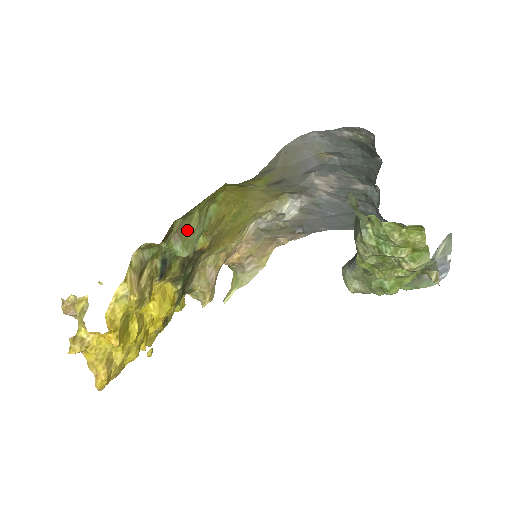
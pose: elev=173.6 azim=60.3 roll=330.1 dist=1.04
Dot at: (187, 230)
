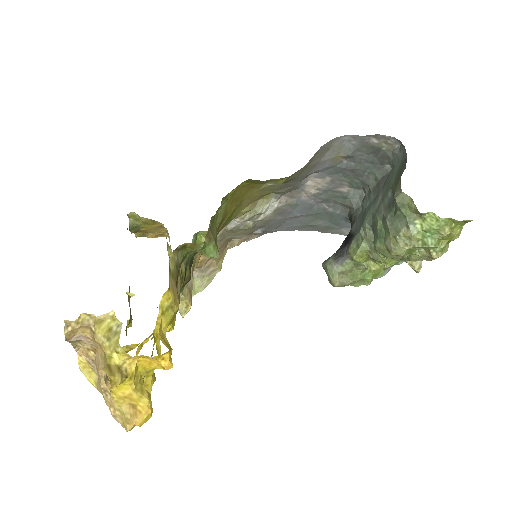
Dot at: (215, 228)
